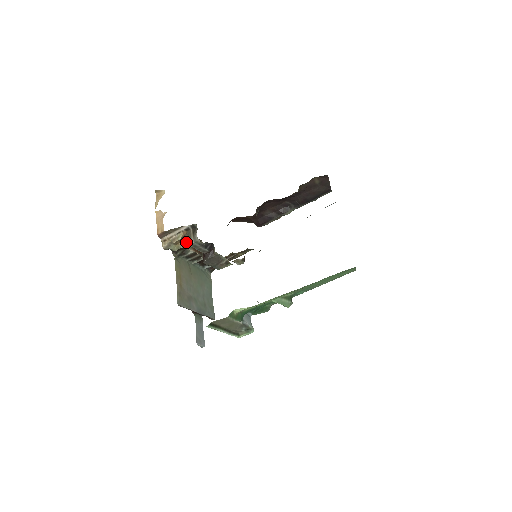
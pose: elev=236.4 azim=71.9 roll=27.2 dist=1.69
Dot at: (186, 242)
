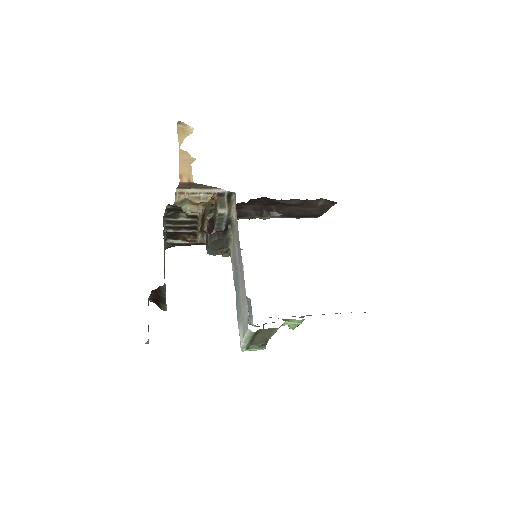
Dot at: (204, 207)
